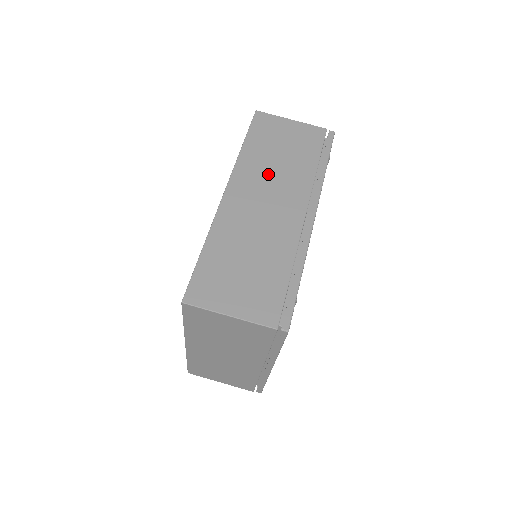
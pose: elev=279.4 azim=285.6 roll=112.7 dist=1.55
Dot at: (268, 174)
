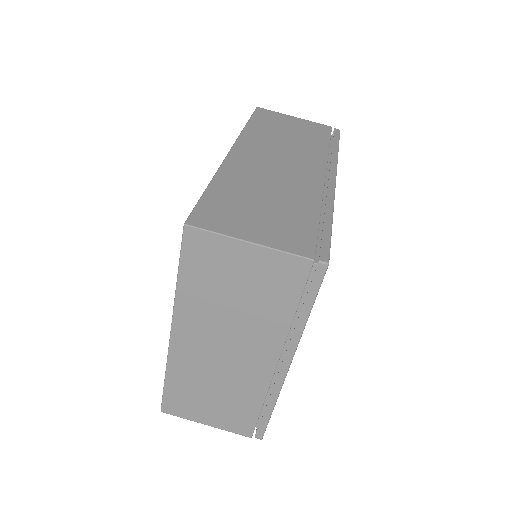
Dot at: (277, 144)
